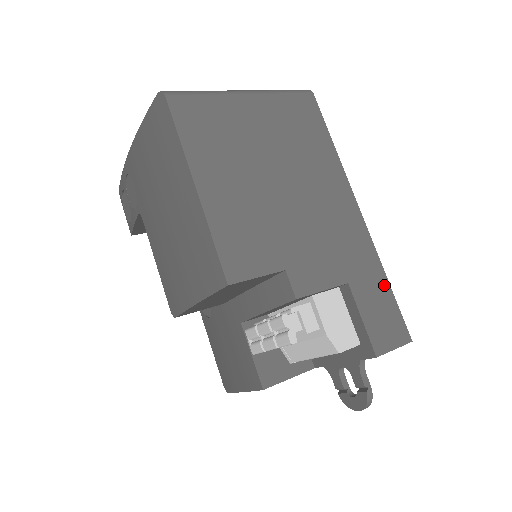
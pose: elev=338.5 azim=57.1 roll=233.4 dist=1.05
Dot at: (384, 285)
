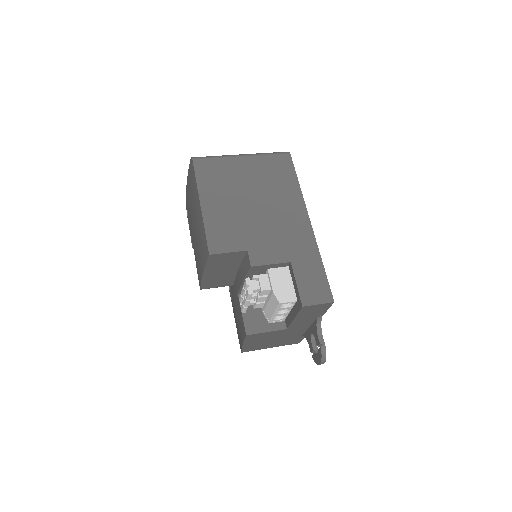
Dot at: (319, 266)
